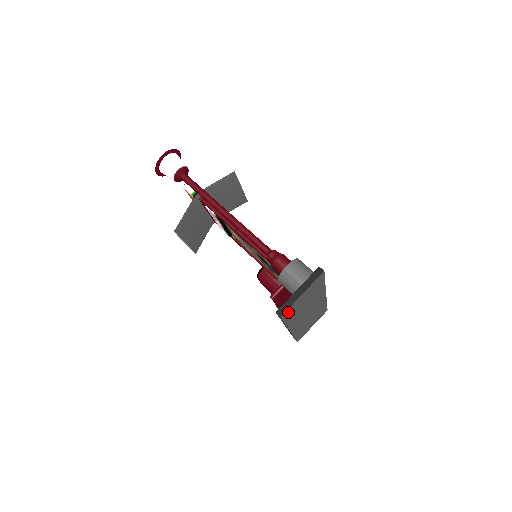
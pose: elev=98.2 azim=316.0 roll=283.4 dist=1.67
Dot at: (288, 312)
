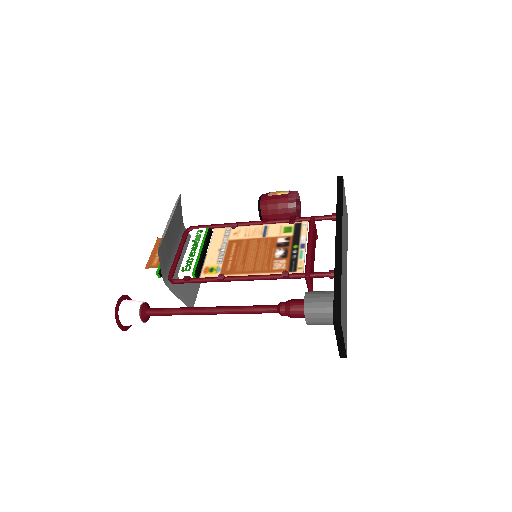
Dot at: occluded
